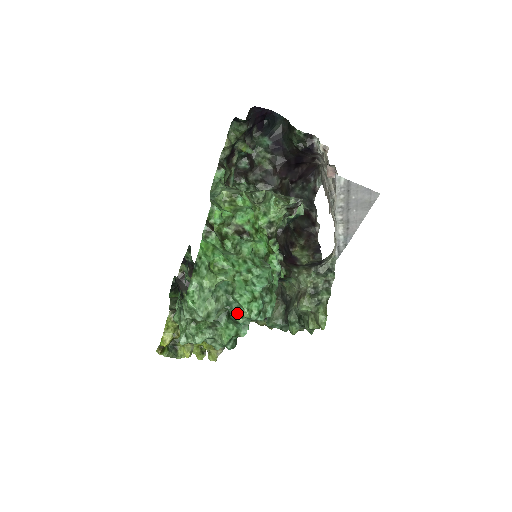
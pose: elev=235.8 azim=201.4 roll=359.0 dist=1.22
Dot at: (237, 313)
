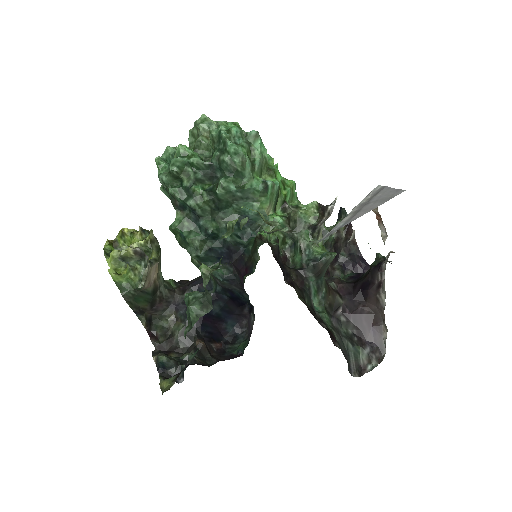
Dot at: occluded
